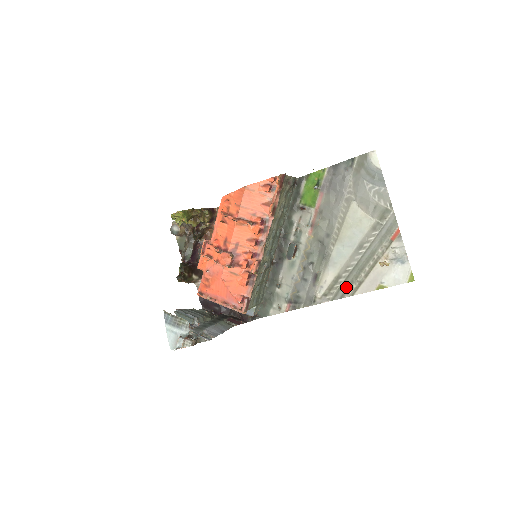
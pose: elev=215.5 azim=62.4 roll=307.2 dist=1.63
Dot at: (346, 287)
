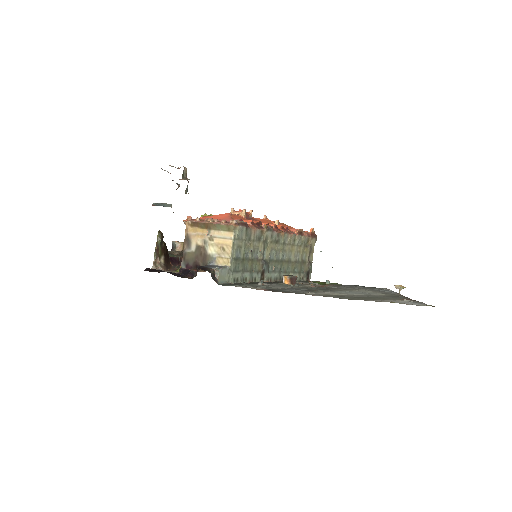
Dot at: (348, 298)
